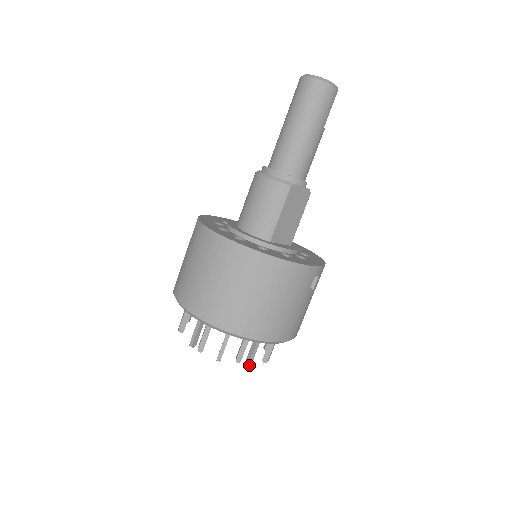
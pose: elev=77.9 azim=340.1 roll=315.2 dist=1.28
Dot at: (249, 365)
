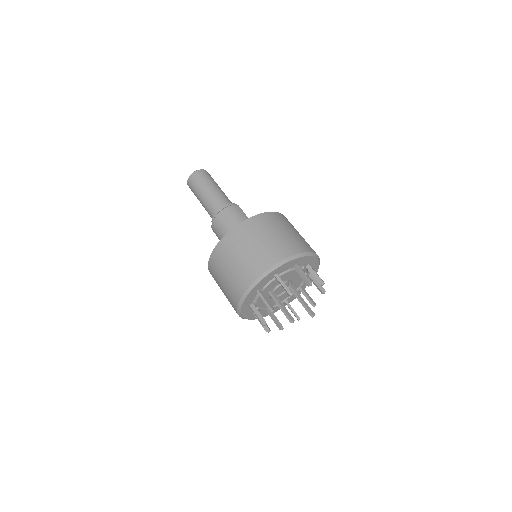
Dot at: (323, 282)
